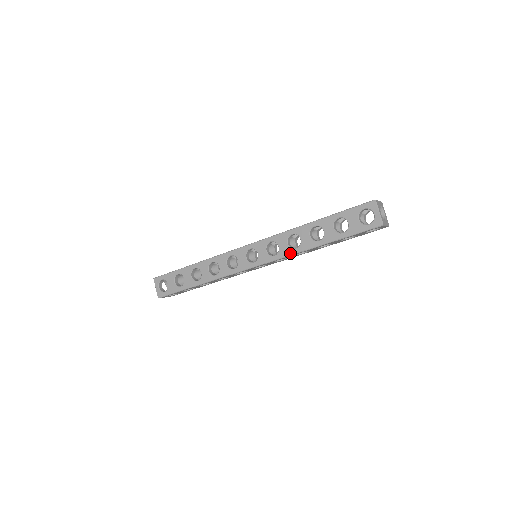
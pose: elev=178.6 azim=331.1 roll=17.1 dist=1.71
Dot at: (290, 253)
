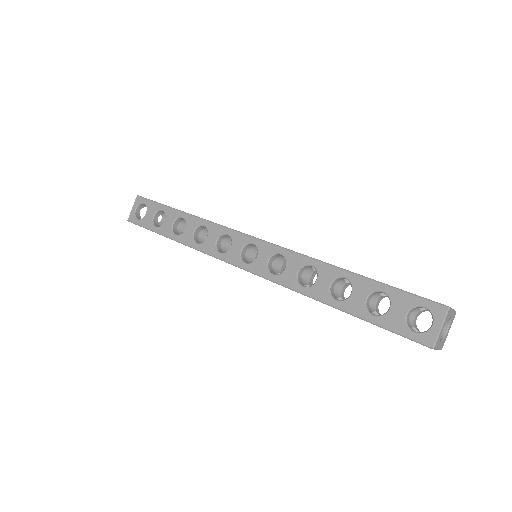
Dot at: (292, 286)
